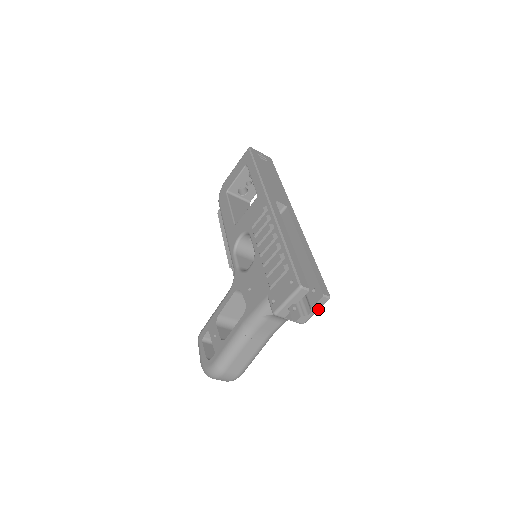
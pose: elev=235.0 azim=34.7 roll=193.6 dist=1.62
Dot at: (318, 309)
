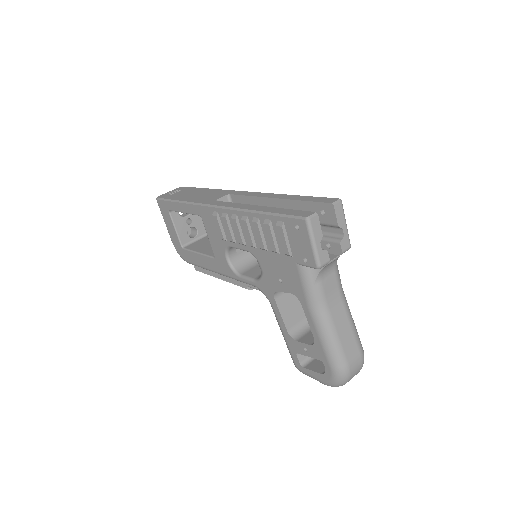
Dot at: (344, 220)
